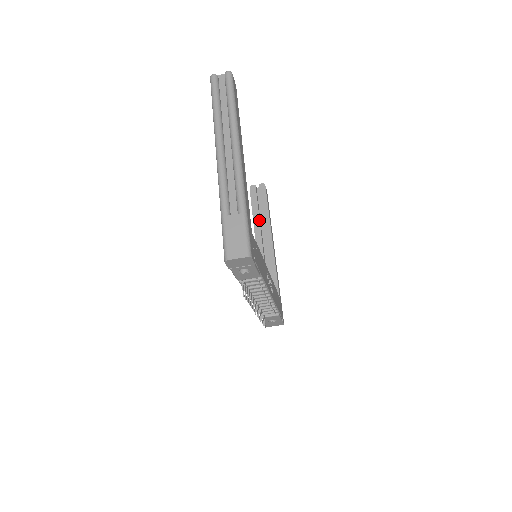
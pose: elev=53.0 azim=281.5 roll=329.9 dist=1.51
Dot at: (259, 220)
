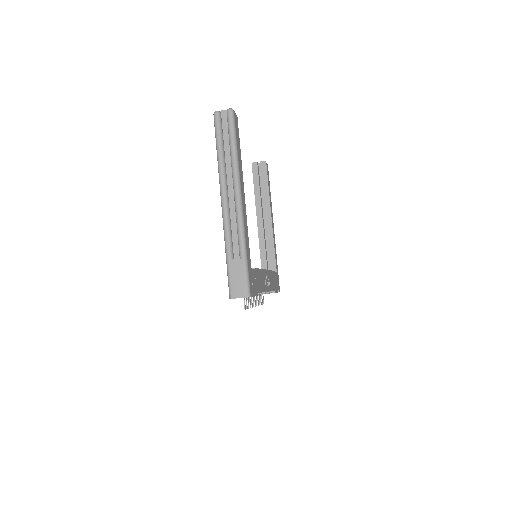
Dot at: (260, 198)
